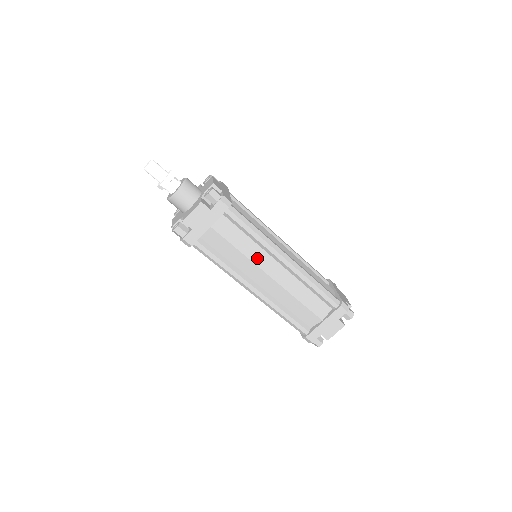
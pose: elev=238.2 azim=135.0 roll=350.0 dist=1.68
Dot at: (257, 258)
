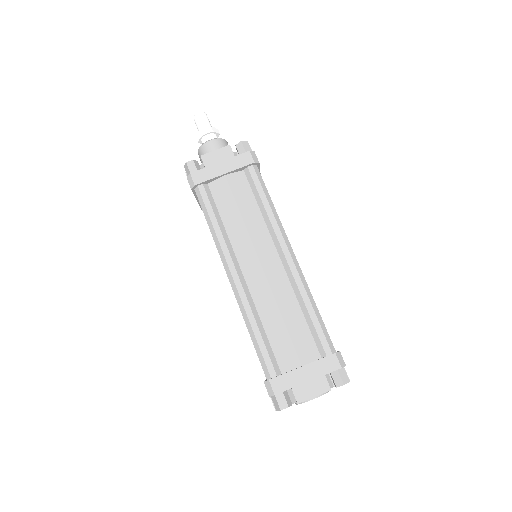
Dot at: (257, 235)
